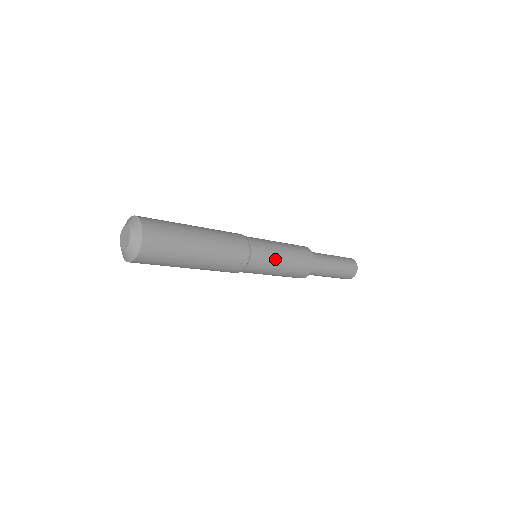
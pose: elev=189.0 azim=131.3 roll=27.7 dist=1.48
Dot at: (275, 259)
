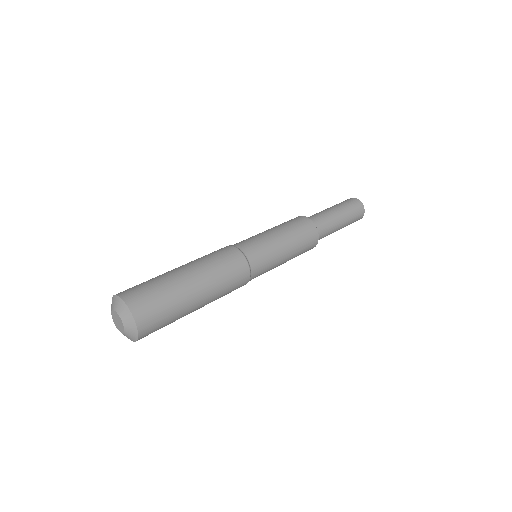
Dot at: (275, 267)
